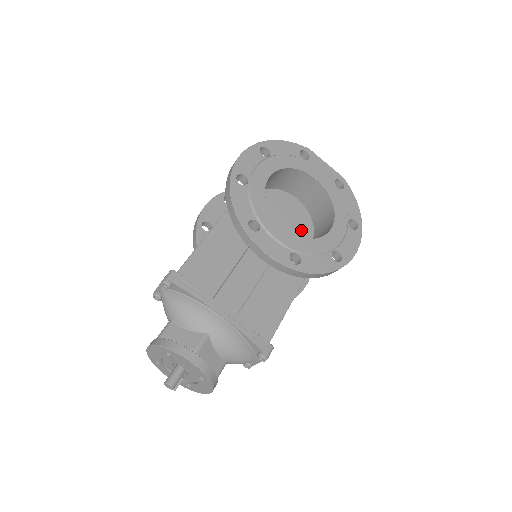
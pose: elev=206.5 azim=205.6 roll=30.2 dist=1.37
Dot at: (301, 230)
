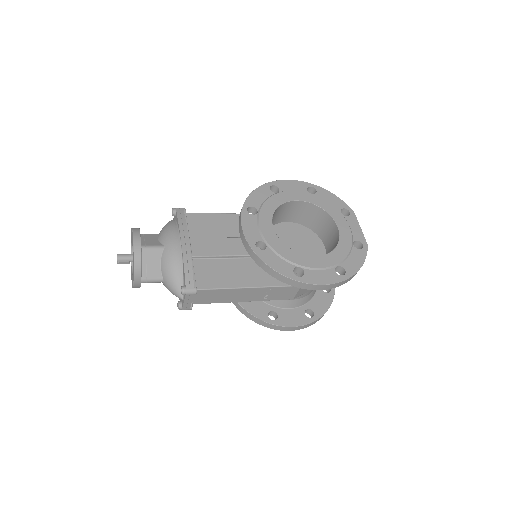
Dot at: occluded
